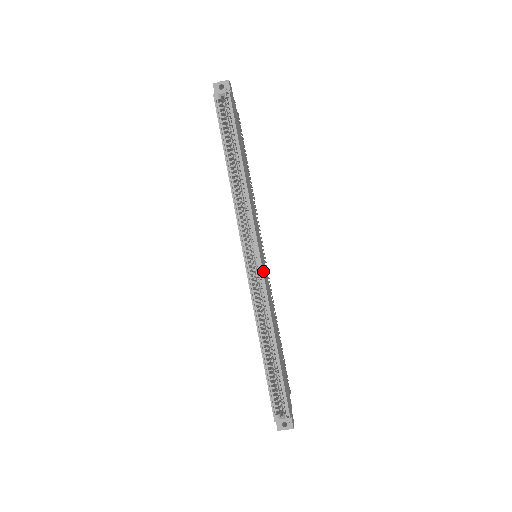
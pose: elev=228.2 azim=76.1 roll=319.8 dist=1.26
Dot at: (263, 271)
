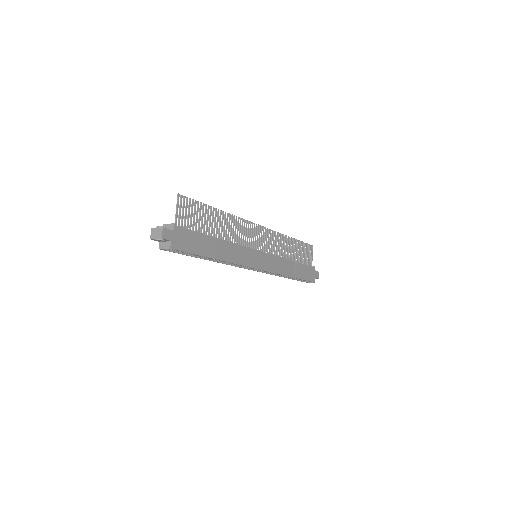
Dot at: (266, 269)
